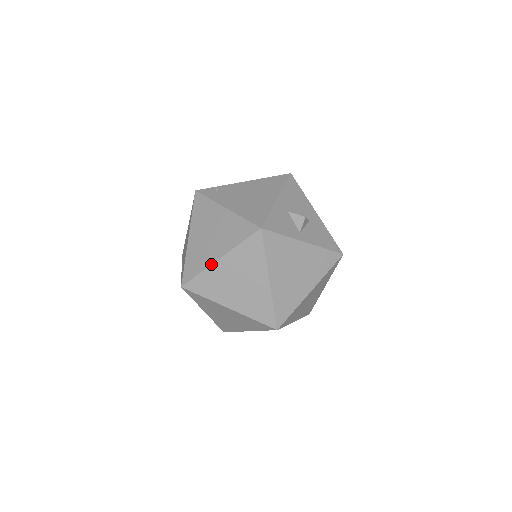
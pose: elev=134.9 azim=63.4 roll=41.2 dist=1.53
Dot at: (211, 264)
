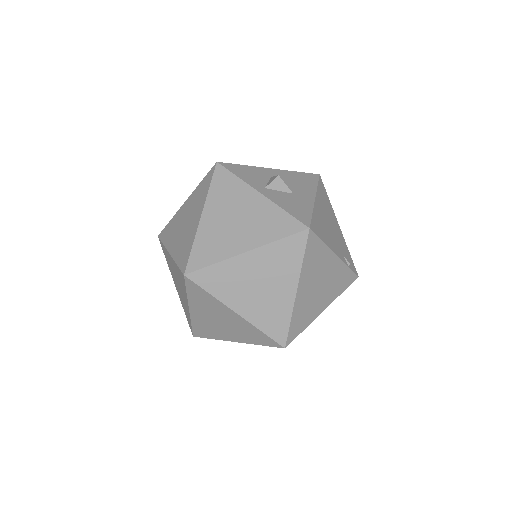
Dot at: (180, 208)
